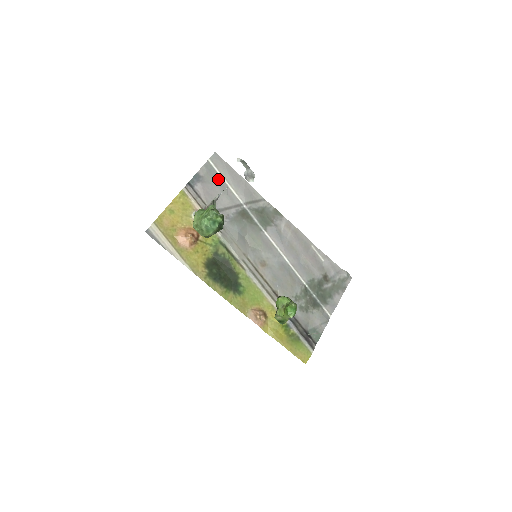
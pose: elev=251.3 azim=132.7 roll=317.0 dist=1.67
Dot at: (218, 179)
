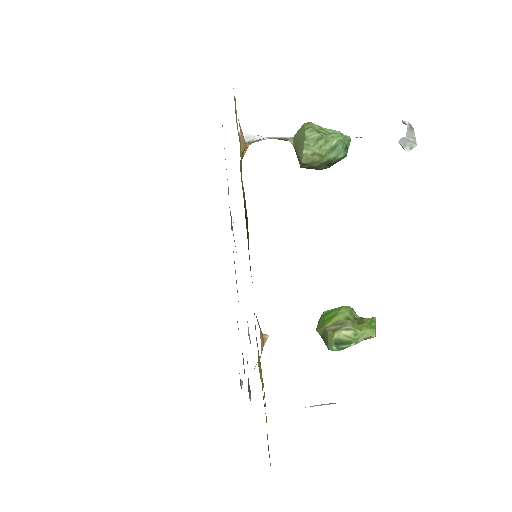
Dot at: occluded
